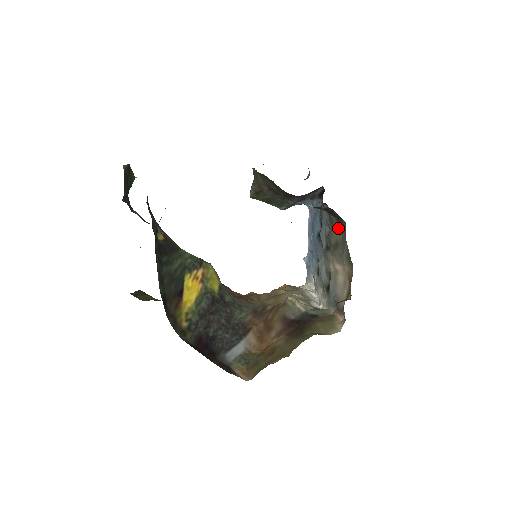
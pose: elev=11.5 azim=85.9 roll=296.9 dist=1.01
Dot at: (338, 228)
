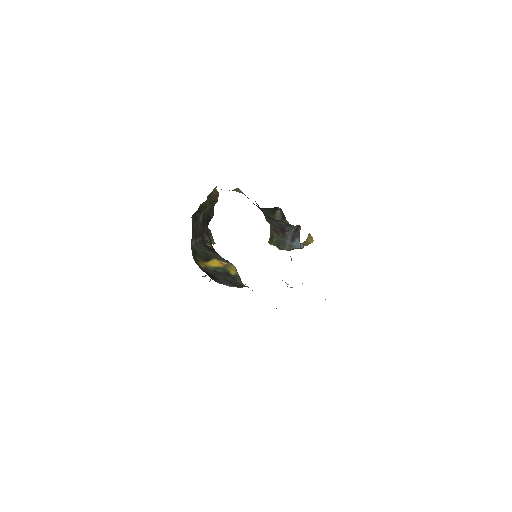
Dot at: occluded
